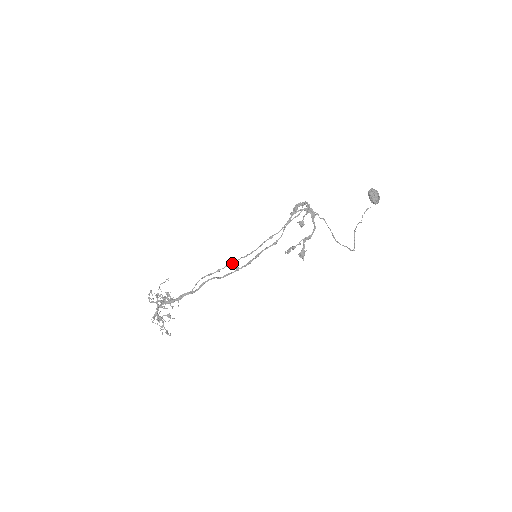
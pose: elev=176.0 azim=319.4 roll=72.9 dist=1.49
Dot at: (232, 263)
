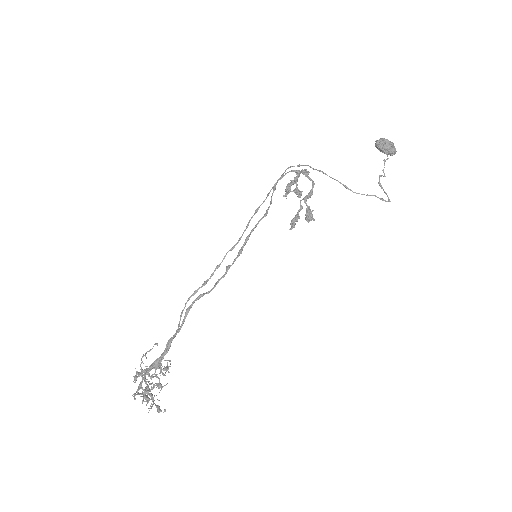
Dot at: (219, 265)
